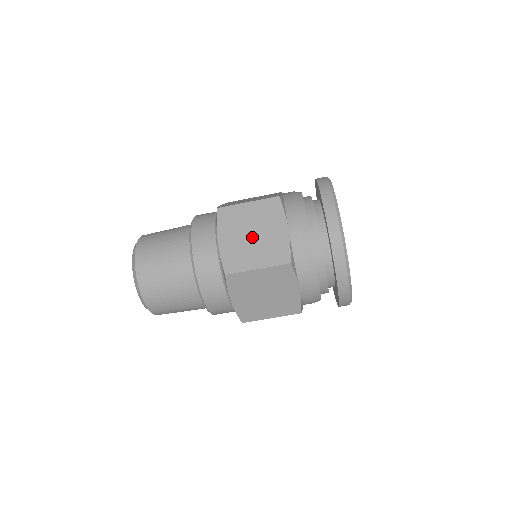
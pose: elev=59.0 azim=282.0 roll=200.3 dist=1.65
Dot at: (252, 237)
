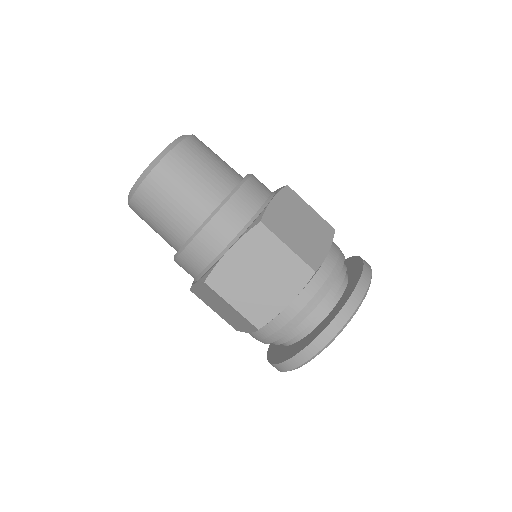
Dot at: (299, 226)
